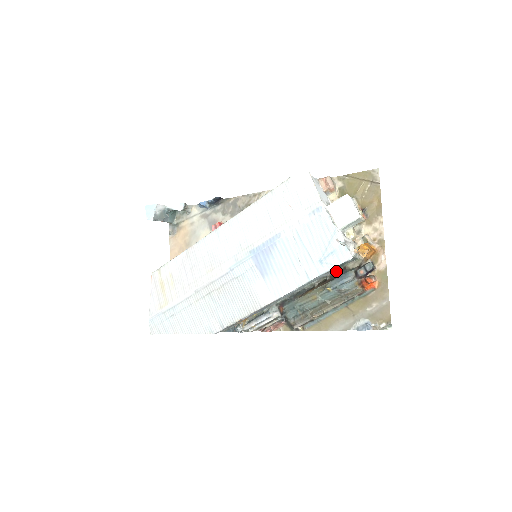
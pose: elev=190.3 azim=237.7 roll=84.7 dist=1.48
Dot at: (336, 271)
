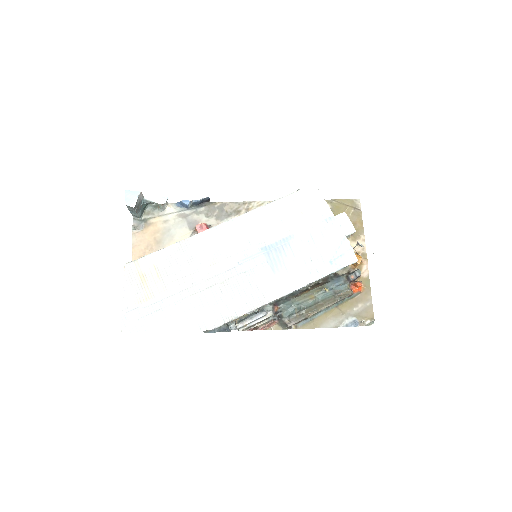
Dot at: (329, 275)
